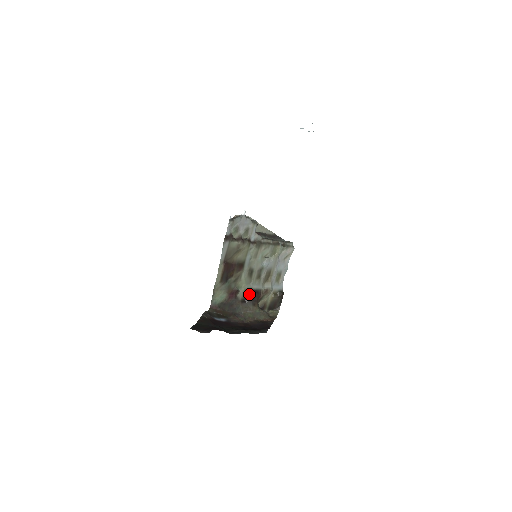
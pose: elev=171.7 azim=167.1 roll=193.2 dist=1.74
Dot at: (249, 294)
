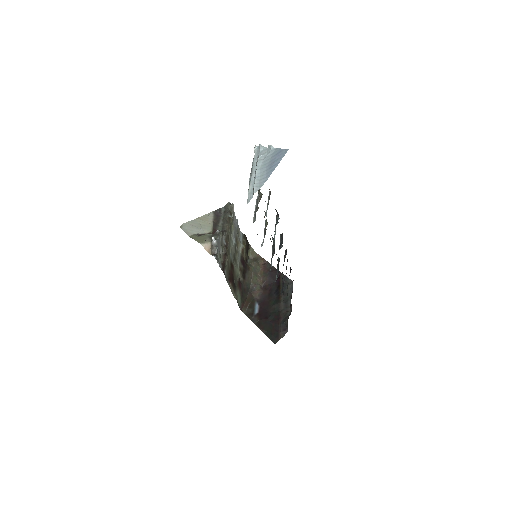
Dot at: (242, 269)
